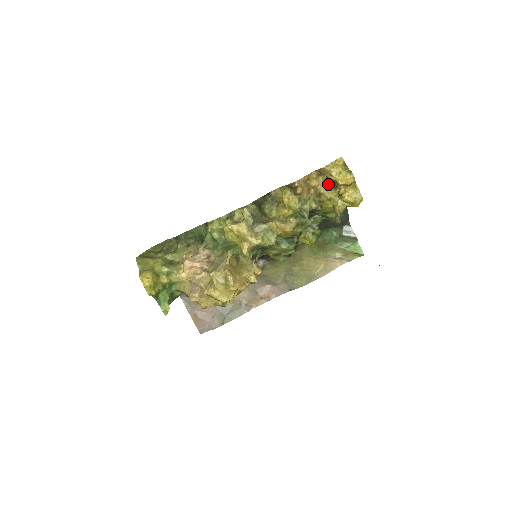
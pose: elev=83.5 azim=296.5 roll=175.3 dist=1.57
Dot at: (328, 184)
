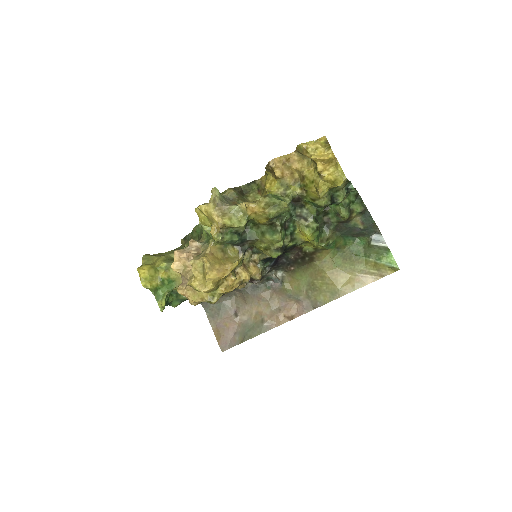
Dot at: (312, 166)
